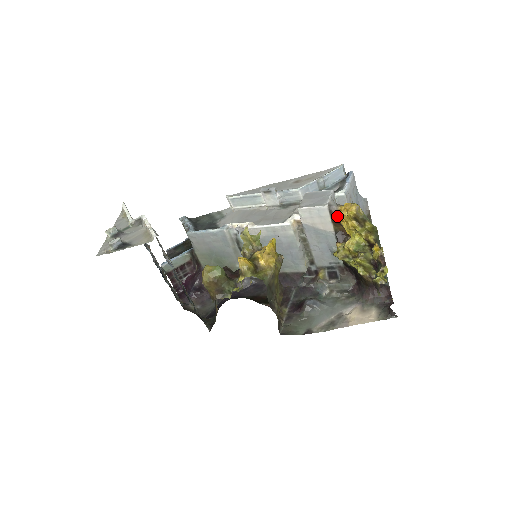
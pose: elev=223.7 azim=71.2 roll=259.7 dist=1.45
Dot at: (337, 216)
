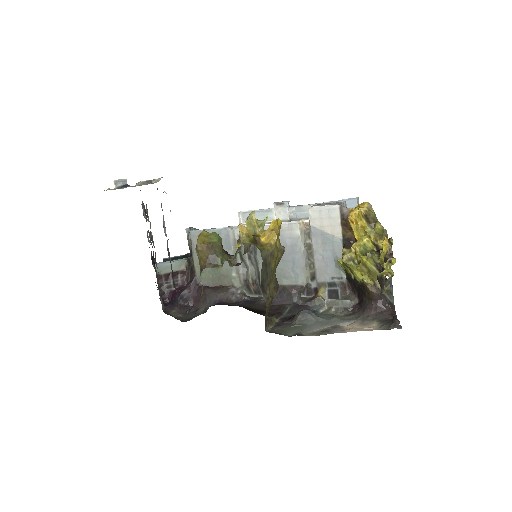
Dot at: (347, 216)
